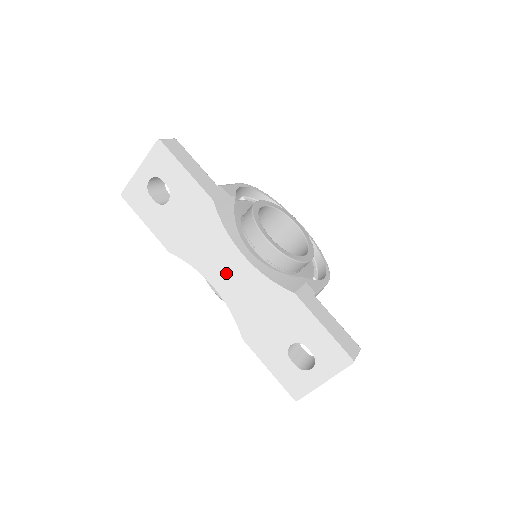
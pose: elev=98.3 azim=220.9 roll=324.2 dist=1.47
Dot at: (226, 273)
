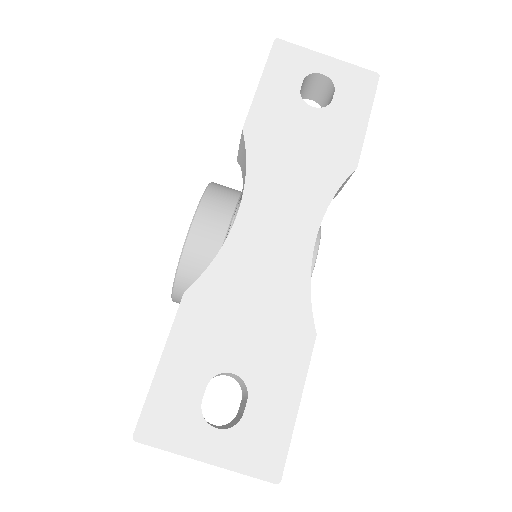
Dot at: (273, 223)
